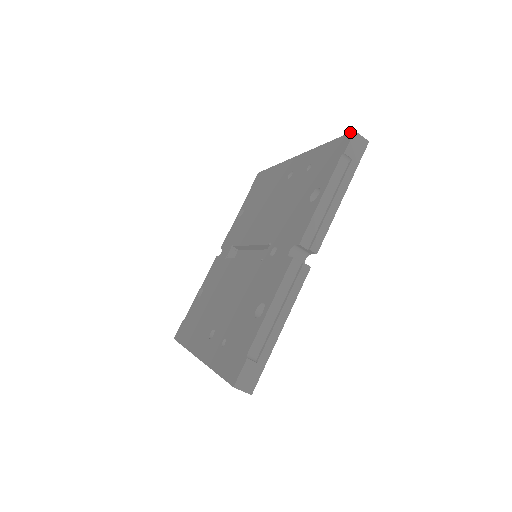
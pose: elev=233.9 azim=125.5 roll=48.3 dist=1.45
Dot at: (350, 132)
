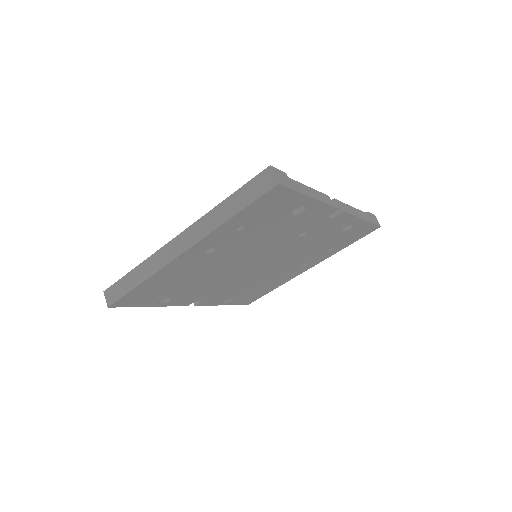
Dot at: occluded
